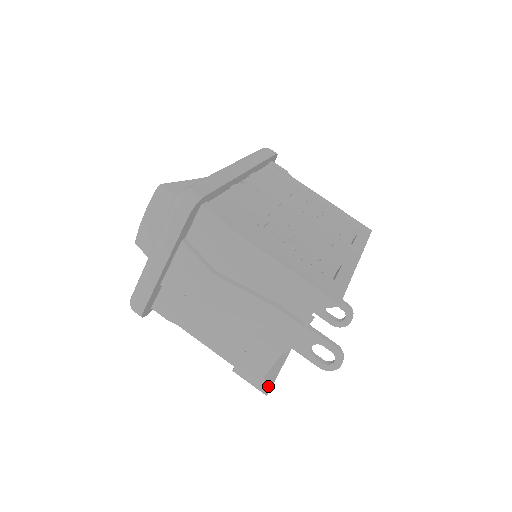
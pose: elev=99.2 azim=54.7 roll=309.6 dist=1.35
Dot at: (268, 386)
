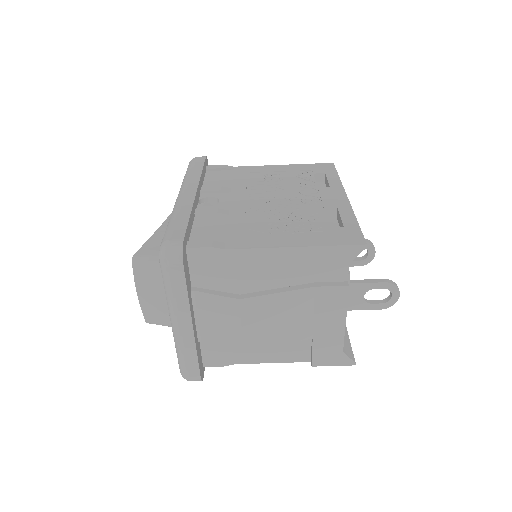
Dot at: (351, 356)
